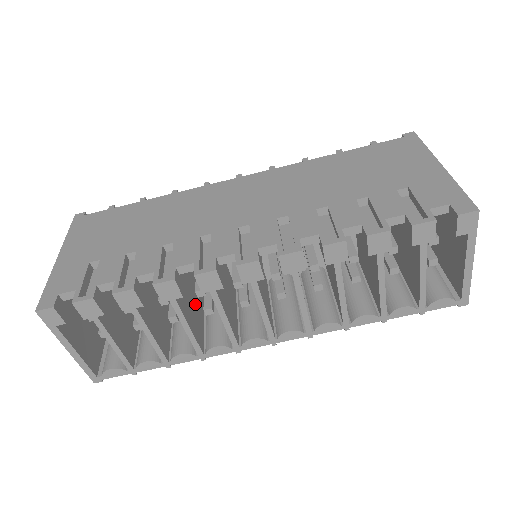
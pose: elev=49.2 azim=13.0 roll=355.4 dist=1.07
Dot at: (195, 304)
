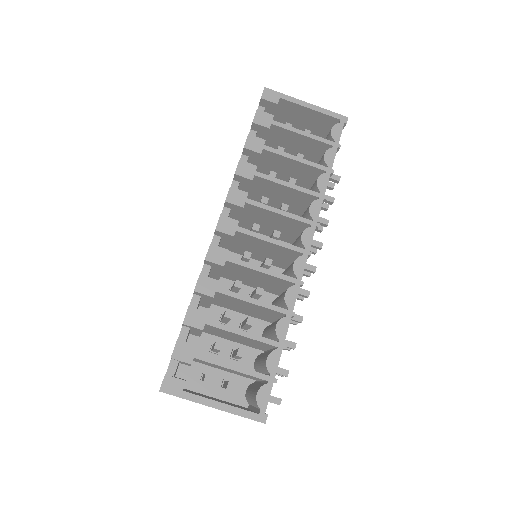
Dot at: occluded
